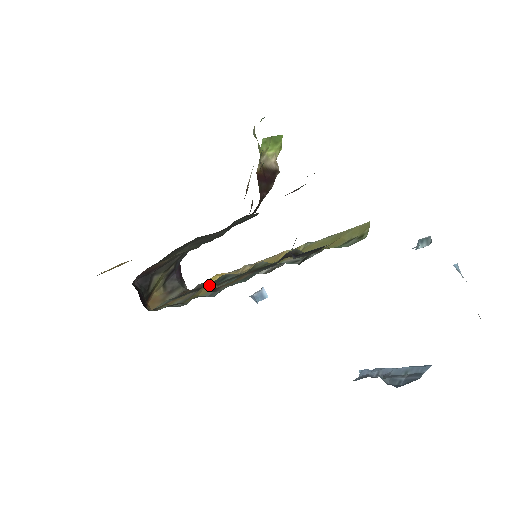
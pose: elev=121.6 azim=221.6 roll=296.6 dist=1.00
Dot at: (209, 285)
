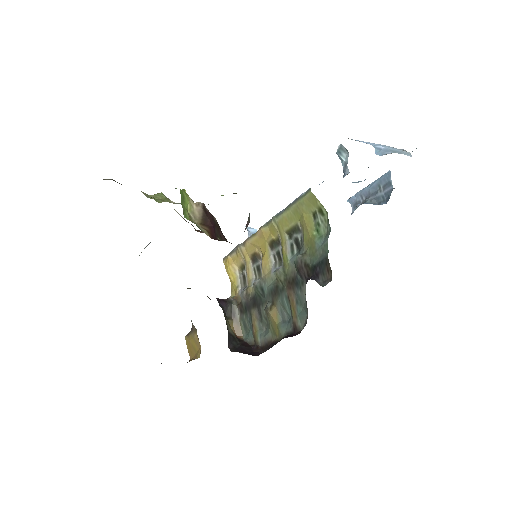
Dot at: (271, 312)
